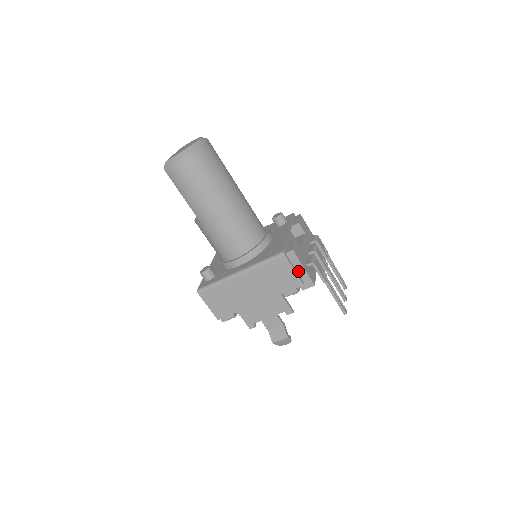
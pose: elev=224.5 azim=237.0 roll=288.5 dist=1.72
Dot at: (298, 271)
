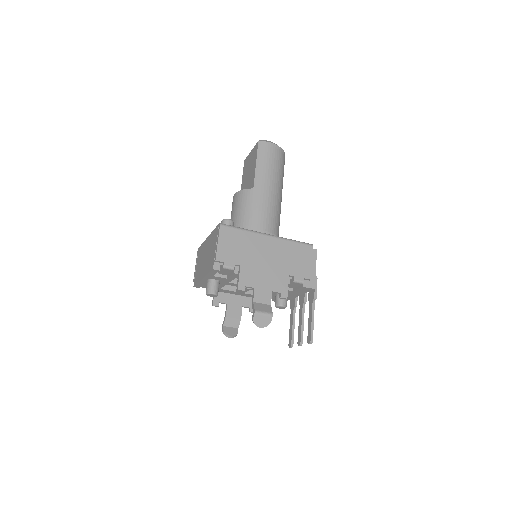
Dot at: occluded
